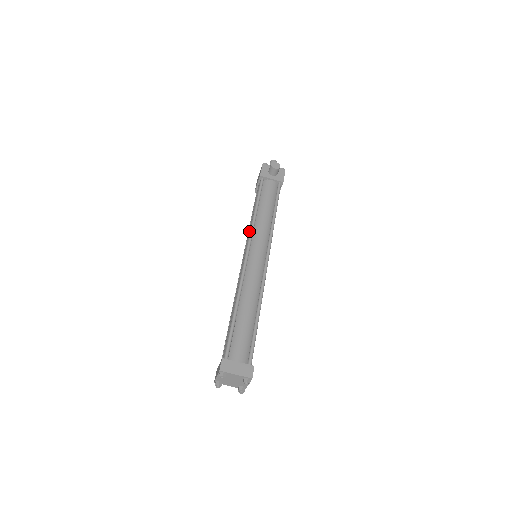
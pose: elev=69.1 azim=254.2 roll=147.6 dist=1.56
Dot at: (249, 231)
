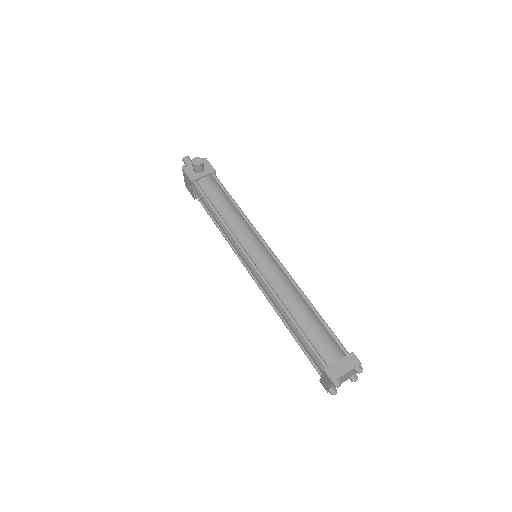
Dot at: (230, 239)
